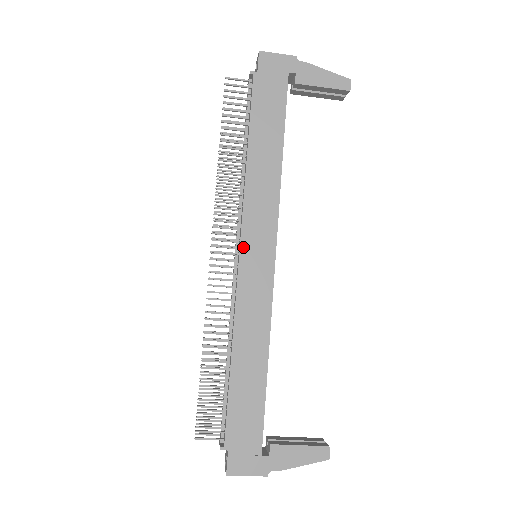
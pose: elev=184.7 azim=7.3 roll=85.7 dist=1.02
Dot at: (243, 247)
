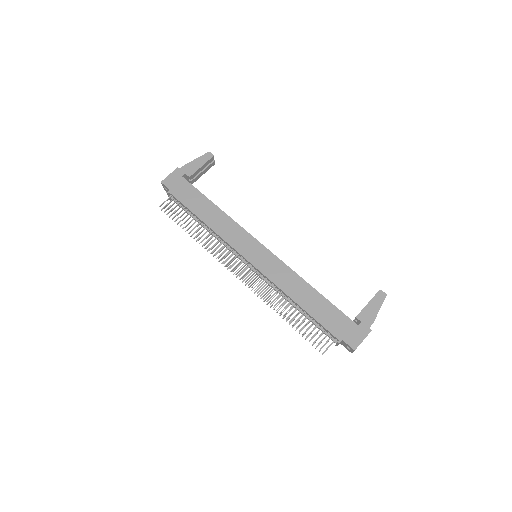
Dot at: (246, 257)
